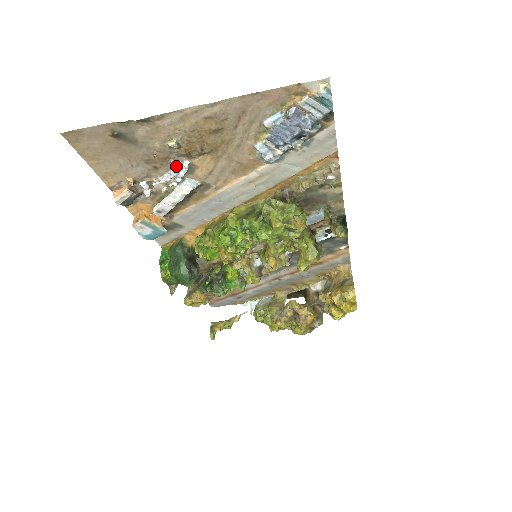
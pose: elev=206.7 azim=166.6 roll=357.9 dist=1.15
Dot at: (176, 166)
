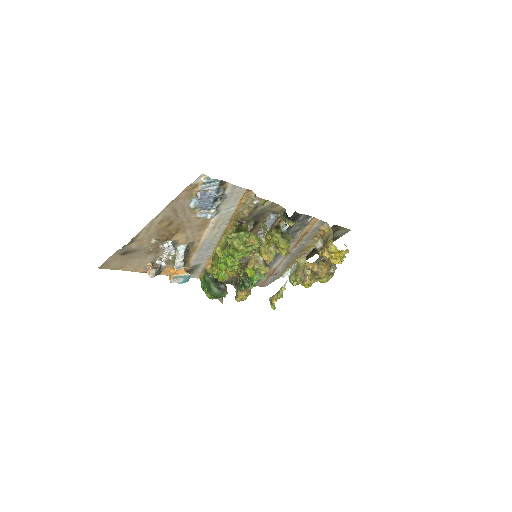
Dot at: (165, 247)
